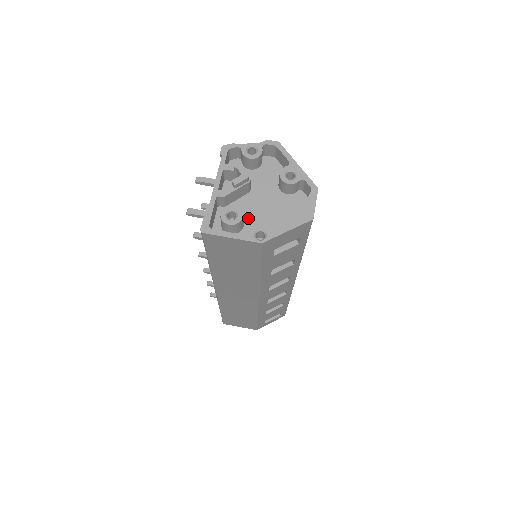
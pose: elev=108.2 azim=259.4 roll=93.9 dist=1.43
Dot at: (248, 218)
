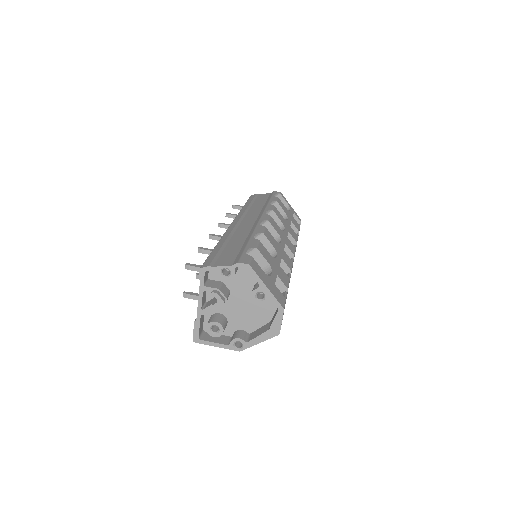
Dot at: (230, 317)
